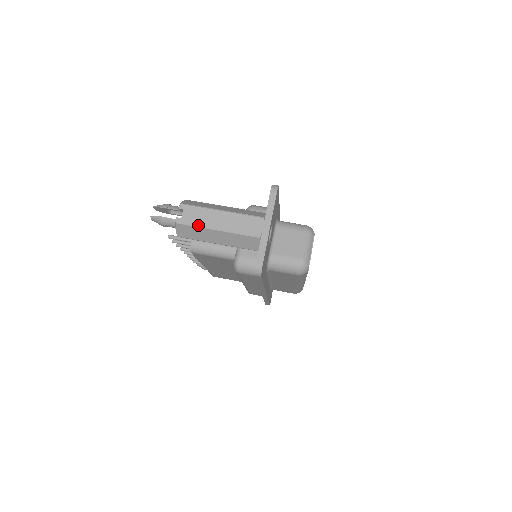
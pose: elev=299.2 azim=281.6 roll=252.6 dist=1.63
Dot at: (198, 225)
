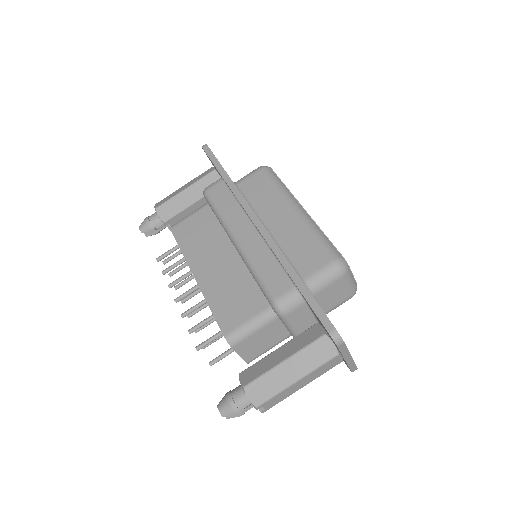
Dot at: occluded
